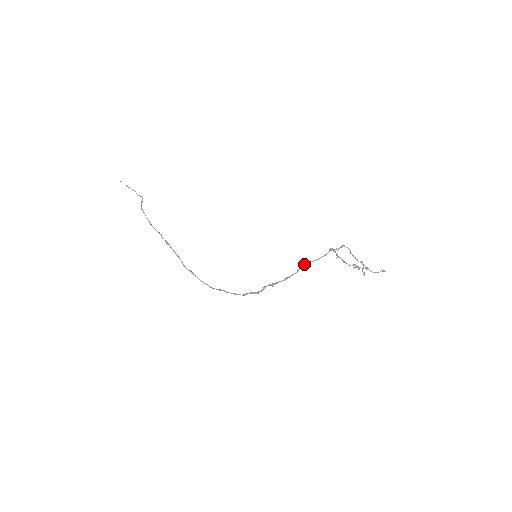
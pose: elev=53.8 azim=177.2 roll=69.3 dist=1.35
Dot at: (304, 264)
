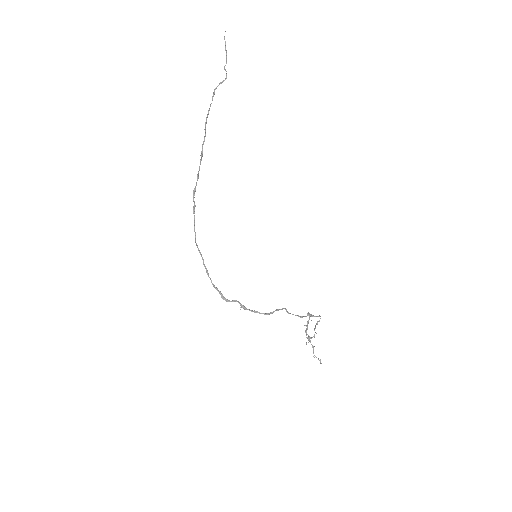
Dot at: occluded
